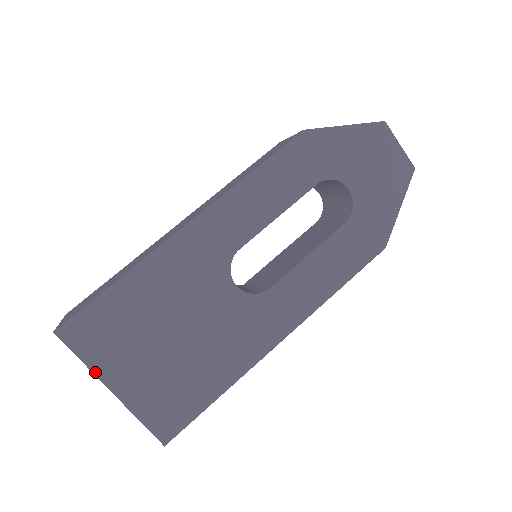
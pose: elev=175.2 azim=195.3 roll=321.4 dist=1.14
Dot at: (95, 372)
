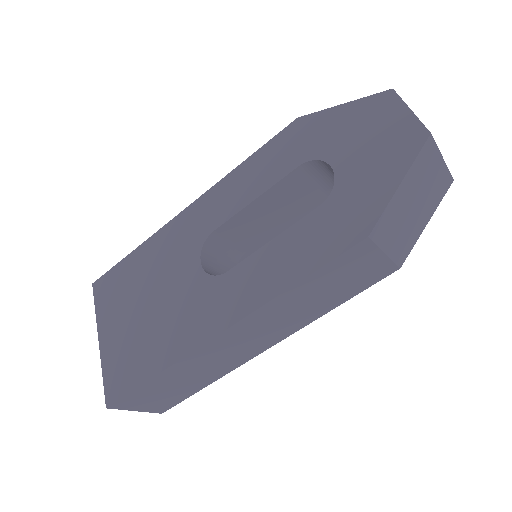
Dot at: (98, 321)
